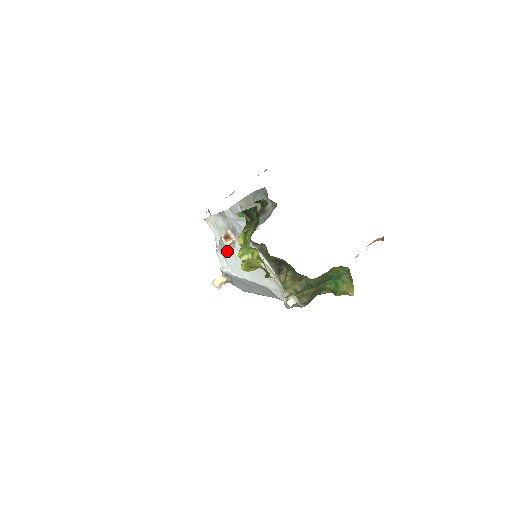
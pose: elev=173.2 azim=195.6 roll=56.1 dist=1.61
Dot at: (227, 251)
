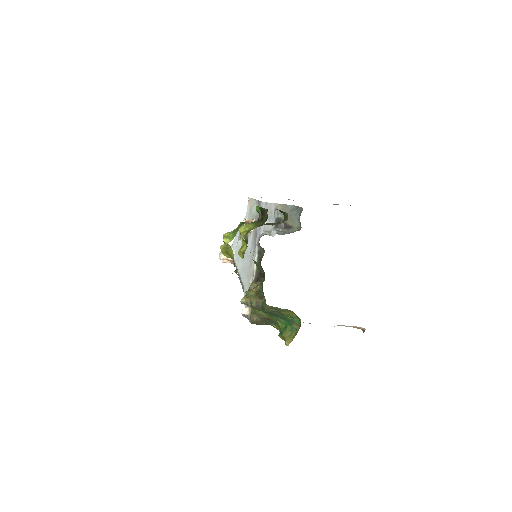
Dot at: occluded
